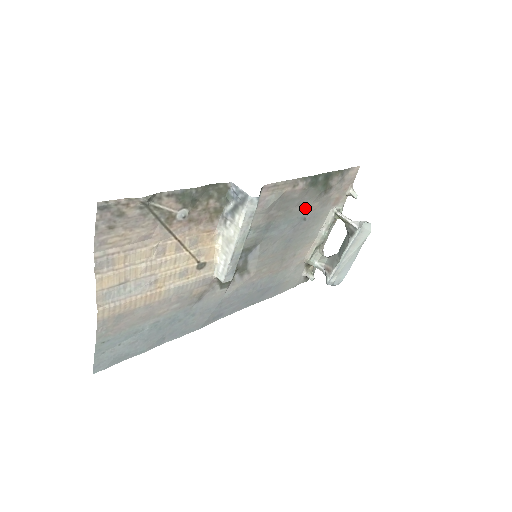
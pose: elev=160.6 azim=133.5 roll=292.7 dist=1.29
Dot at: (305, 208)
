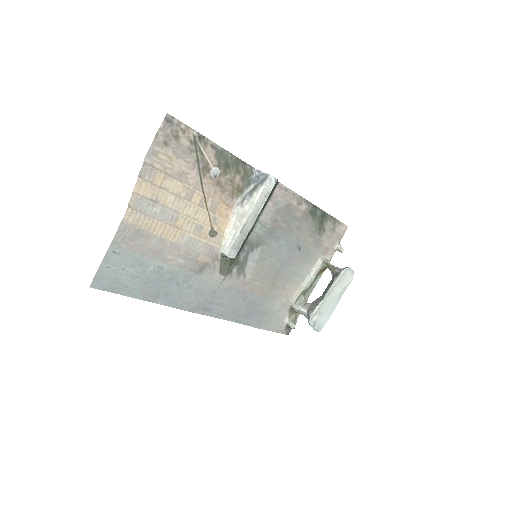
Dot at: (302, 237)
